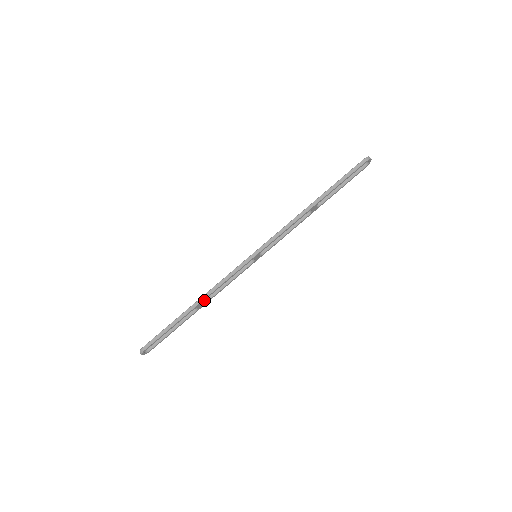
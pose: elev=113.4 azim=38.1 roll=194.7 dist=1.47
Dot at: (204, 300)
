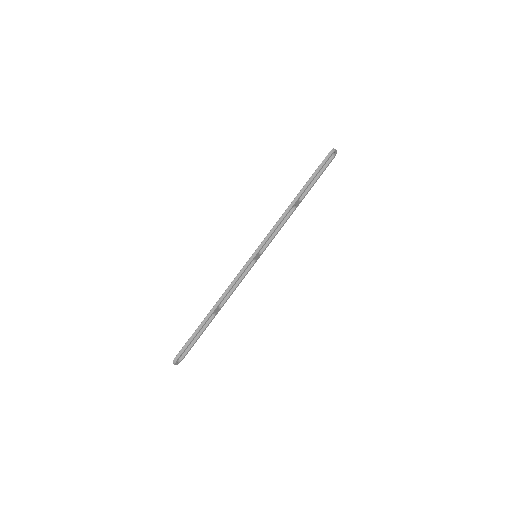
Dot at: (219, 305)
